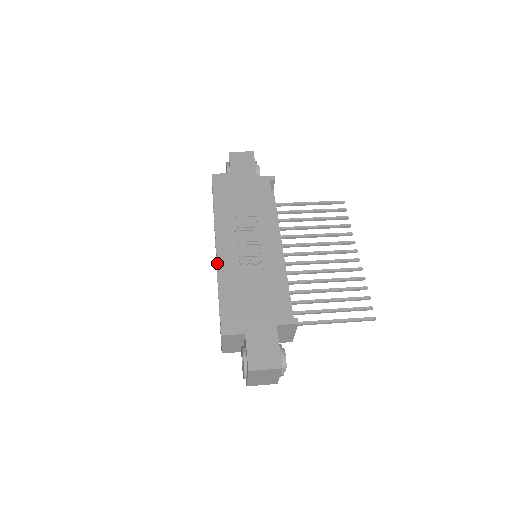
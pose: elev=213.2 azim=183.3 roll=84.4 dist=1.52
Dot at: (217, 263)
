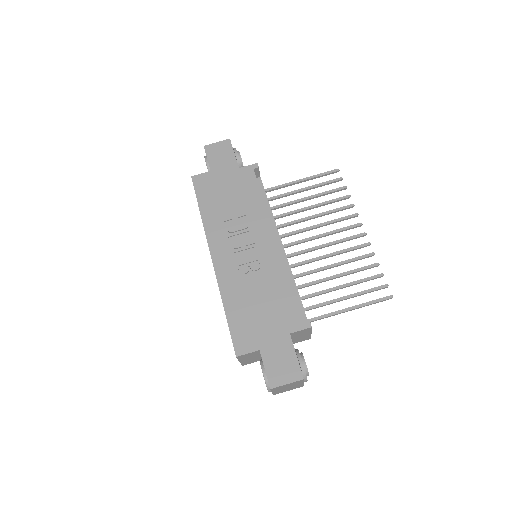
Dot at: (216, 278)
